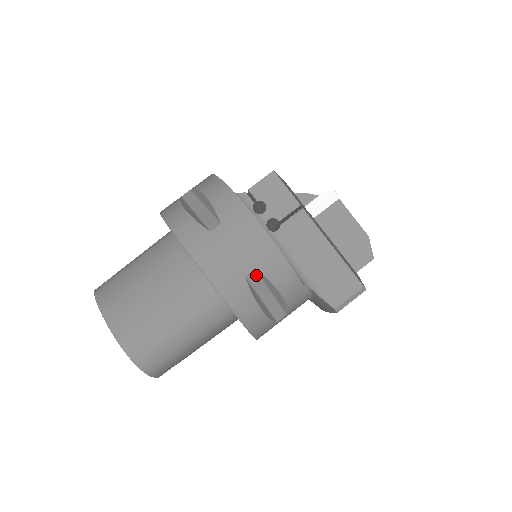
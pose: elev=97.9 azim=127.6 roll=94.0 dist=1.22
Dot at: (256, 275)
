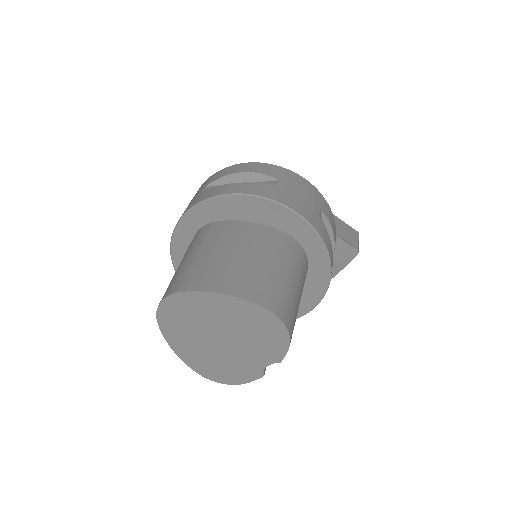
Dot at: (320, 217)
